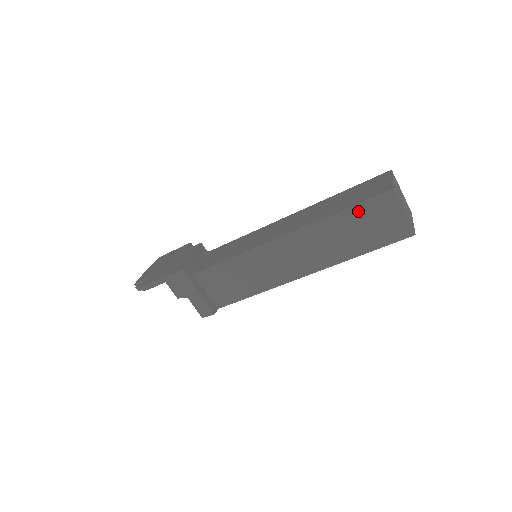
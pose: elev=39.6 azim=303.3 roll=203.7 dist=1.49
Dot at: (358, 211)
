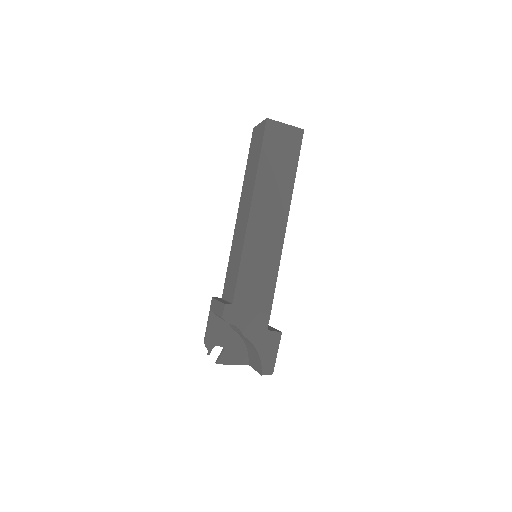
Dot at: (250, 154)
